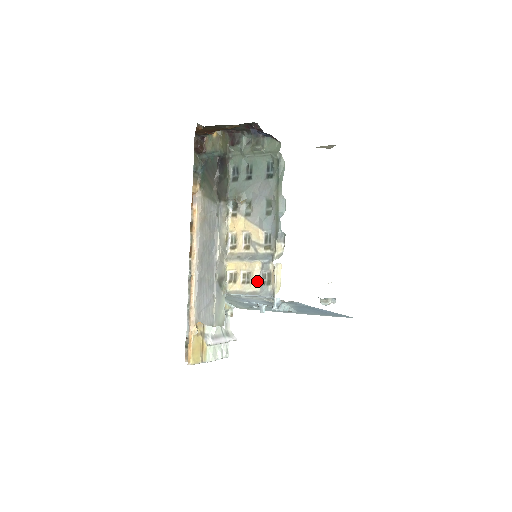
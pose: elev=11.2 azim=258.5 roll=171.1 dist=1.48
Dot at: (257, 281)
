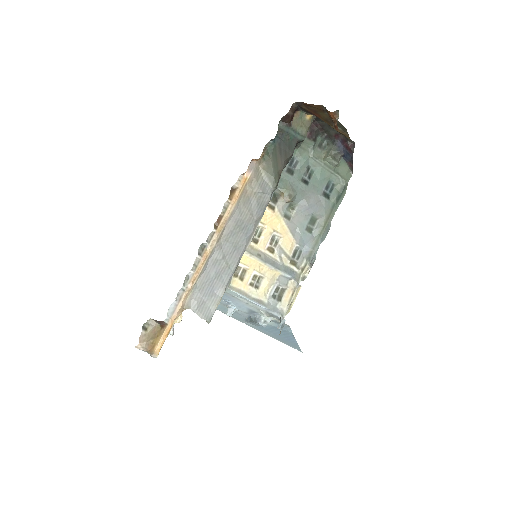
Dot at: (267, 291)
